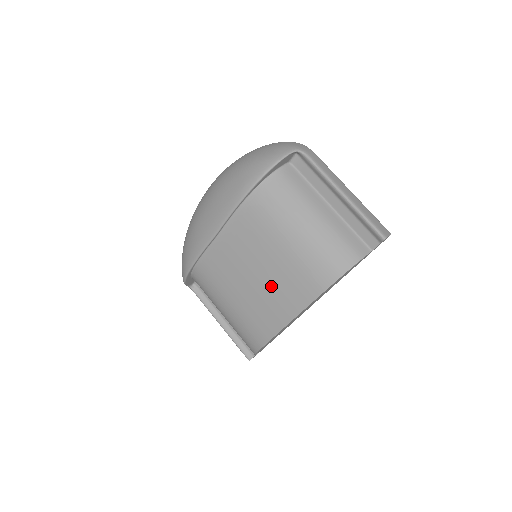
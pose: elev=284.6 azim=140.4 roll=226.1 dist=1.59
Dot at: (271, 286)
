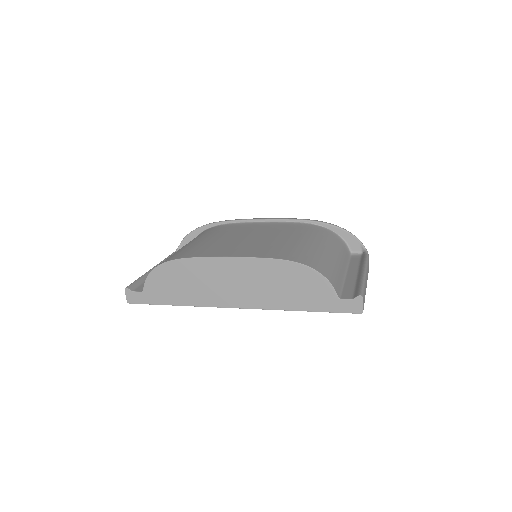
Dot at: (252, 243)
